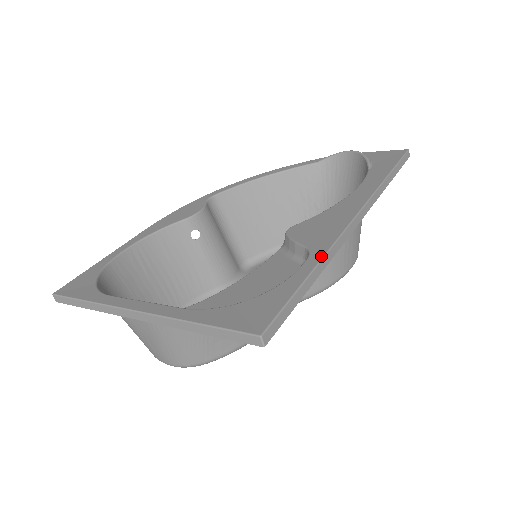
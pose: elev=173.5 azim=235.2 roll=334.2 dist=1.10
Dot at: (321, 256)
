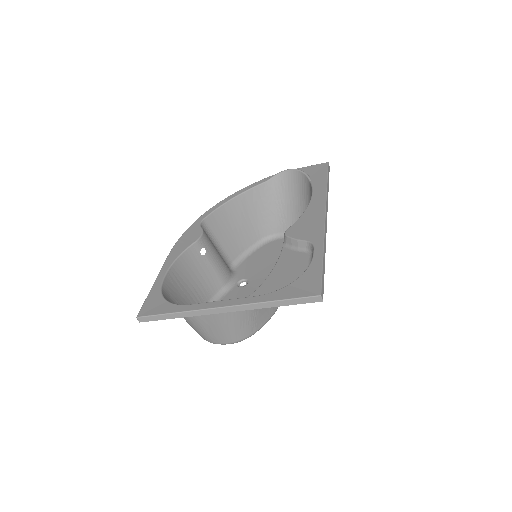
Dot at: (322, 244)
